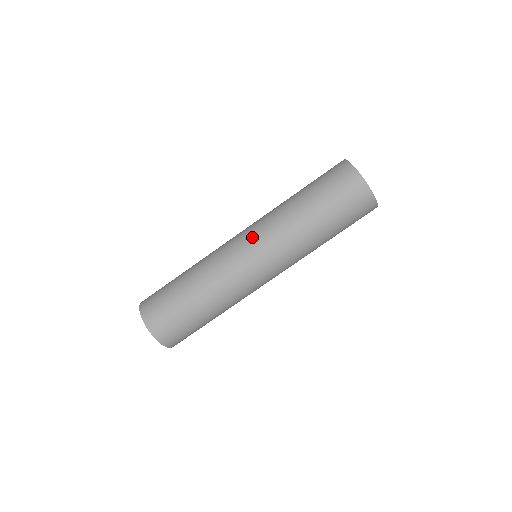
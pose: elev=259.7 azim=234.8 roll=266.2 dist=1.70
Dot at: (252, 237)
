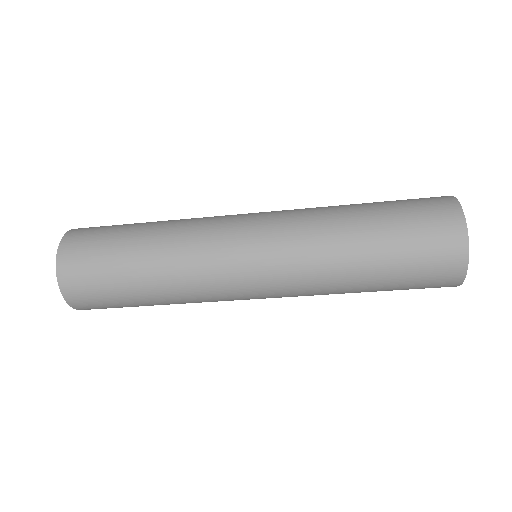
Dot at: (272, 297)
